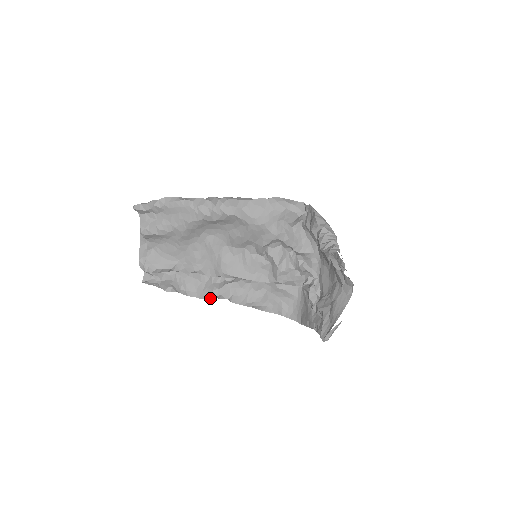
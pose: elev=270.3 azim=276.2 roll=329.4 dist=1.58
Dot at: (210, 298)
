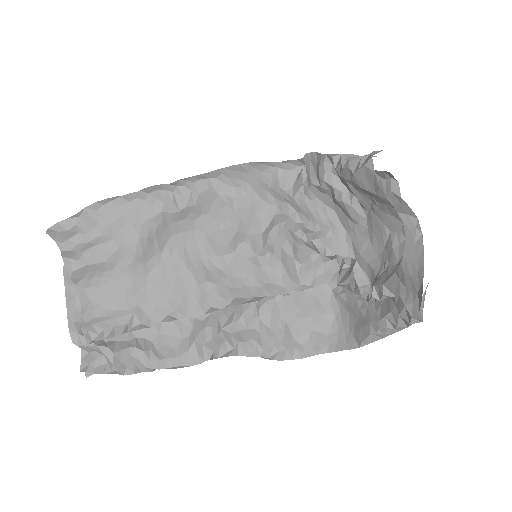
Dot at: (203, 360)
